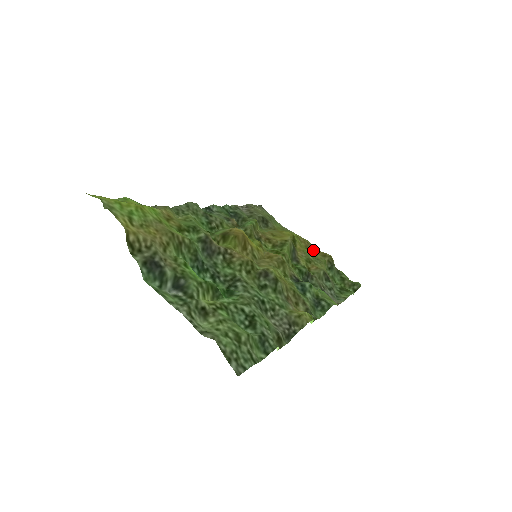
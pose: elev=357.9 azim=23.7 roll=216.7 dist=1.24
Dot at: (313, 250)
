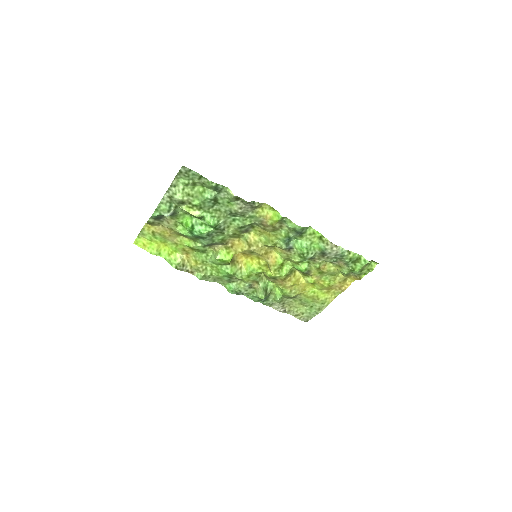
Dot at: (336, 285)
